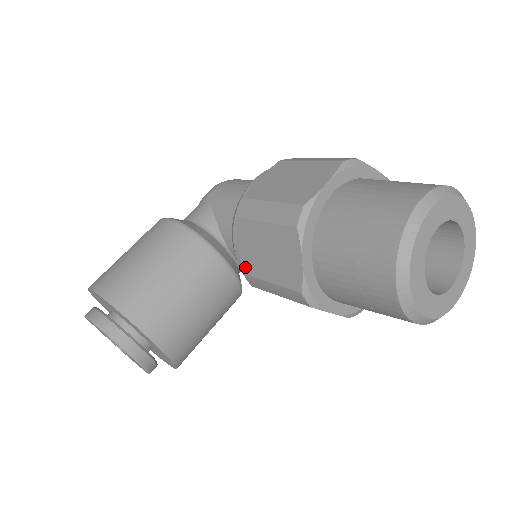
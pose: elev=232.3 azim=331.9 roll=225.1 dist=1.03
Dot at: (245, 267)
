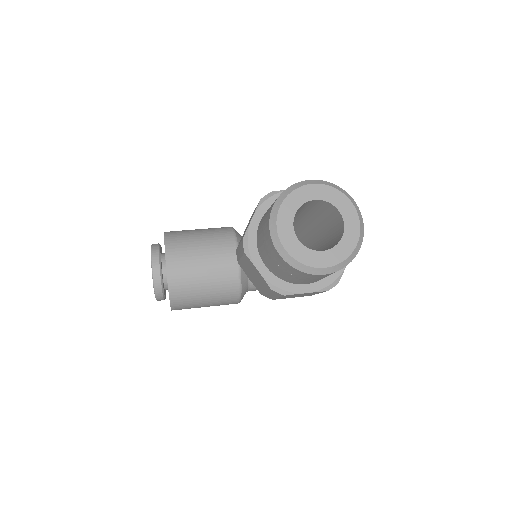
Dot at: occluded
